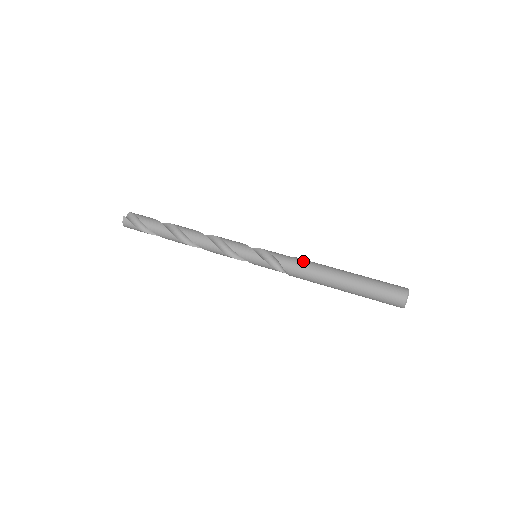
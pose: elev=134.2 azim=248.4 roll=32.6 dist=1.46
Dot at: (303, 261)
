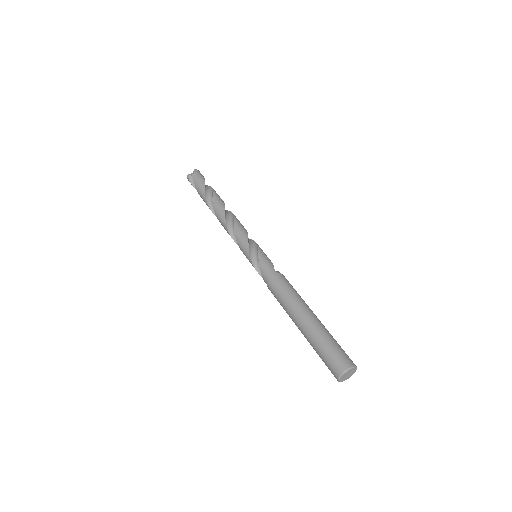
Dot at: (277, 285)
